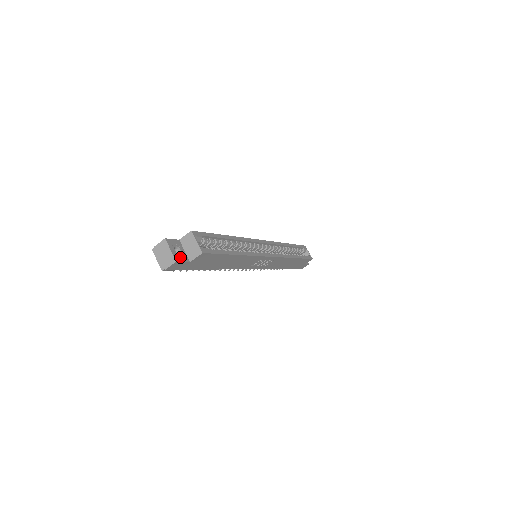
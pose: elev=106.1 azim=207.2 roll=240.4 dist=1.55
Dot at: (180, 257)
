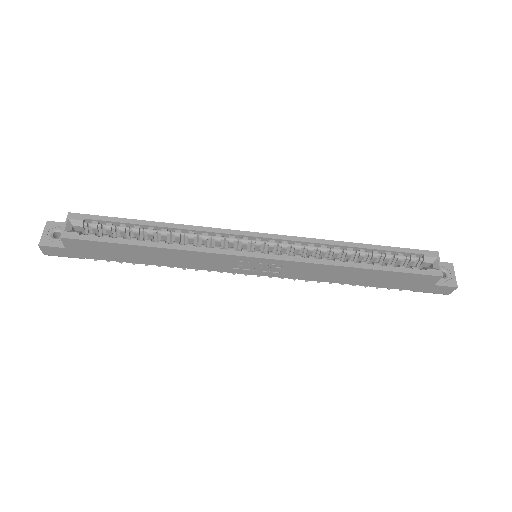
Dot at: (52, 241)
